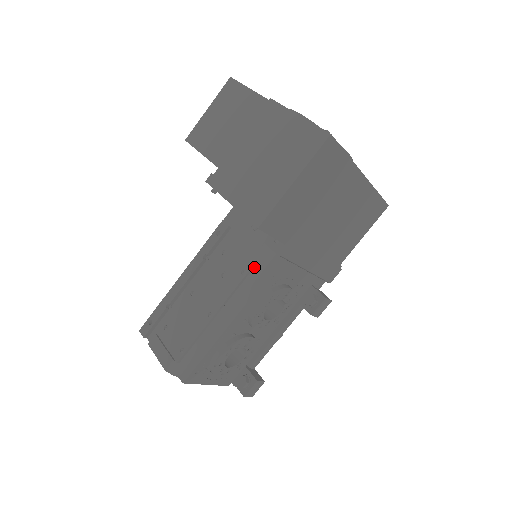
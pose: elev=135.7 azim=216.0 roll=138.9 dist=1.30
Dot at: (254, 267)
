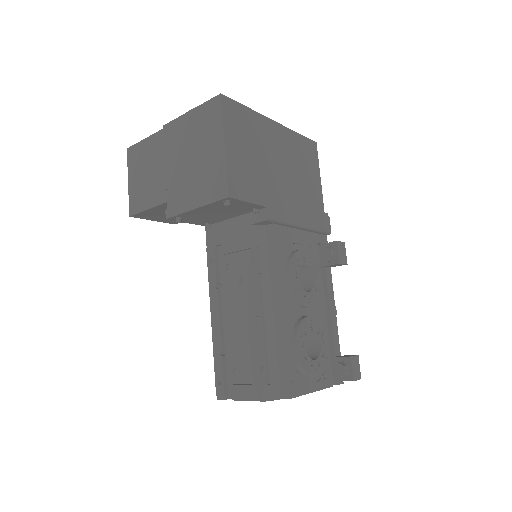
Dot at: (258, 250)
